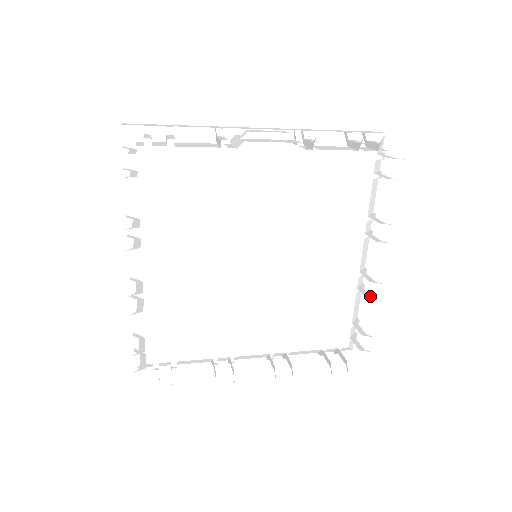
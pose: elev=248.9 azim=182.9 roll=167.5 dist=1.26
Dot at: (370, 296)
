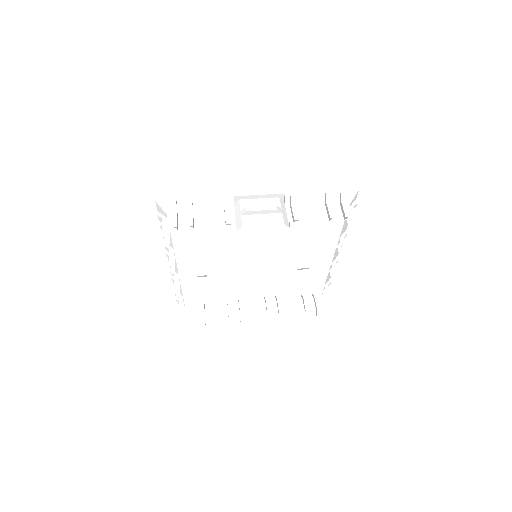
Dot at: (335, 281)
